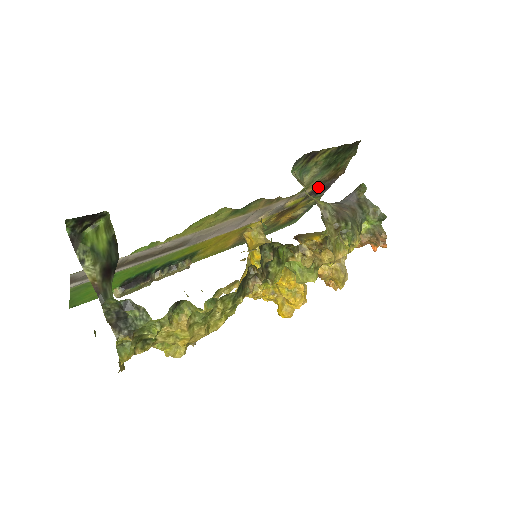
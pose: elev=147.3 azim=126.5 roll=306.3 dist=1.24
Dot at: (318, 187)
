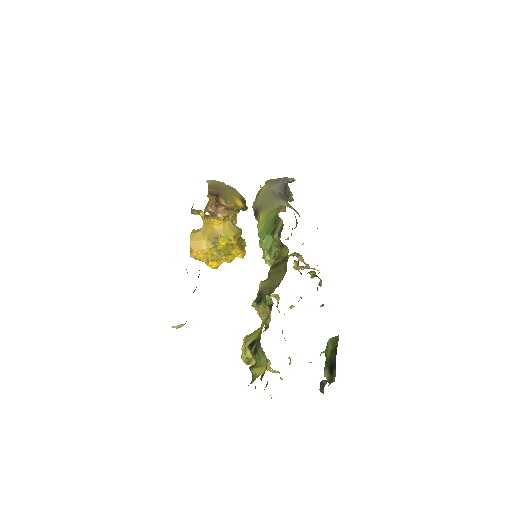
Dot at: occluded
